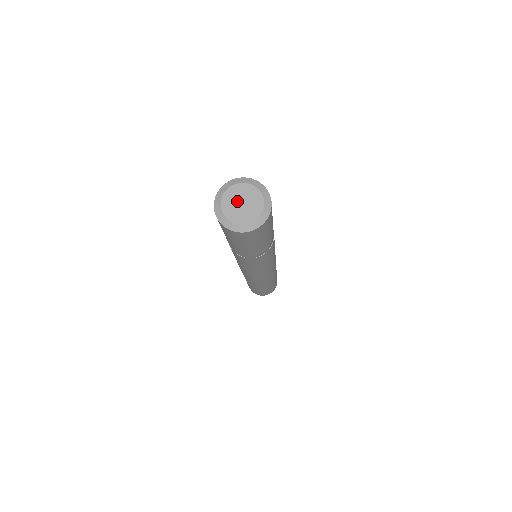
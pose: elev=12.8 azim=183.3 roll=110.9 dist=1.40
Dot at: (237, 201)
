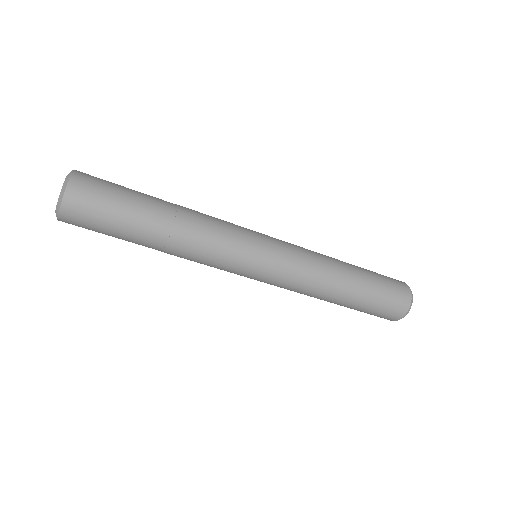
Dot at: occluded
